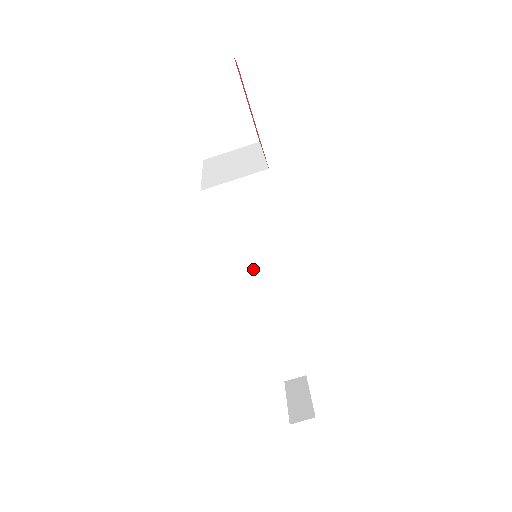
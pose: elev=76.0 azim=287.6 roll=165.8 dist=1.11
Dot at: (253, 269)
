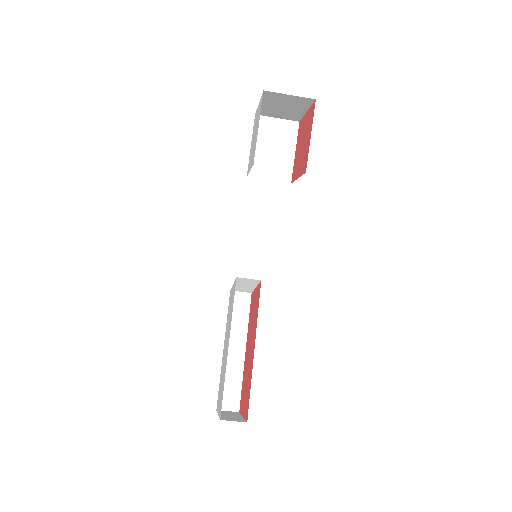
Dot at: (235, 291)
